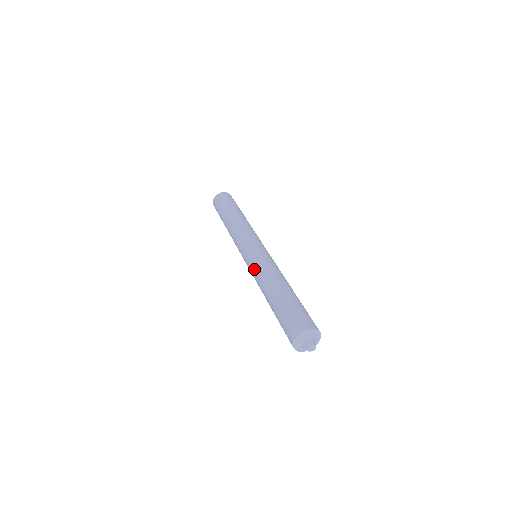
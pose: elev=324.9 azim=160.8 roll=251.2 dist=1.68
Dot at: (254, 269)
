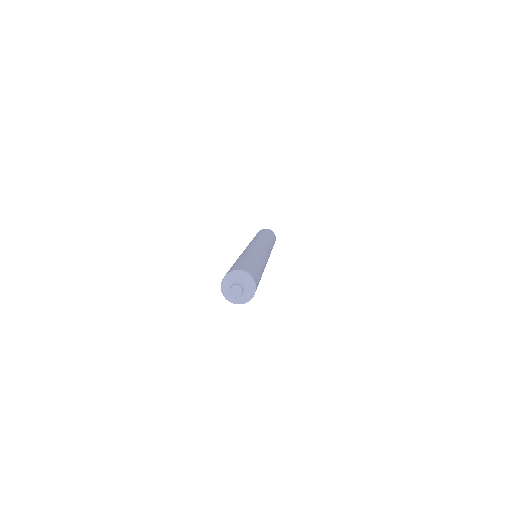
Dot at: occluded
